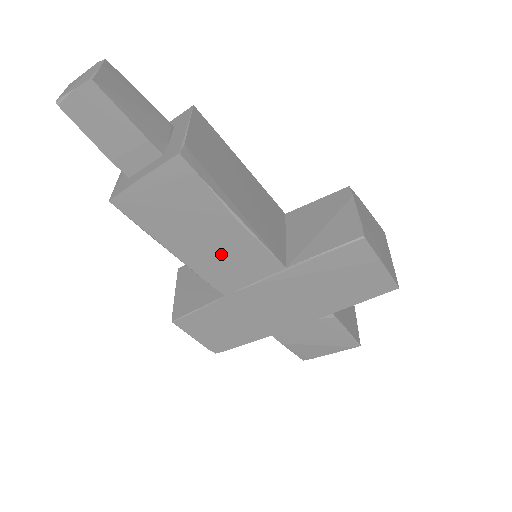
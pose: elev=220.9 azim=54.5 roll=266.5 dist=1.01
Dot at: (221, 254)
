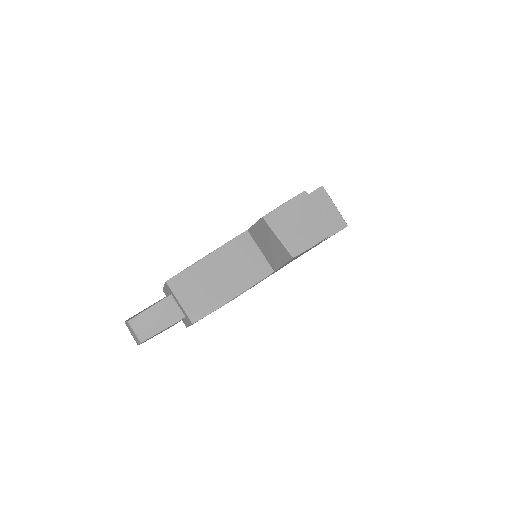
Dot at: occluded
